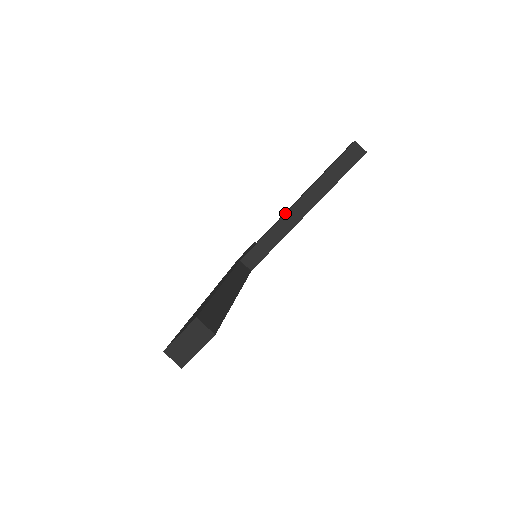
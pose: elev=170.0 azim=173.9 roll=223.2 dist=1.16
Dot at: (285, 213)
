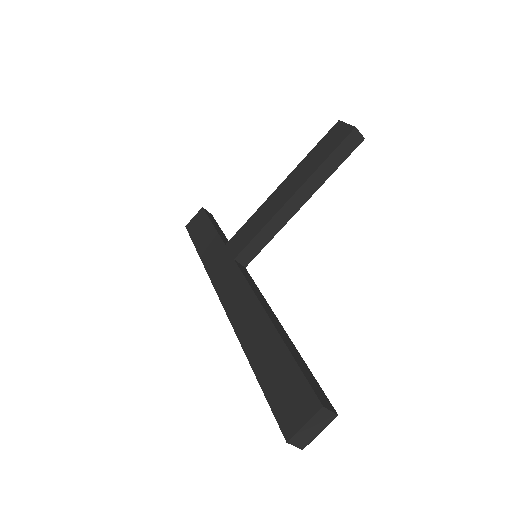
Dot at: (282, 206)
